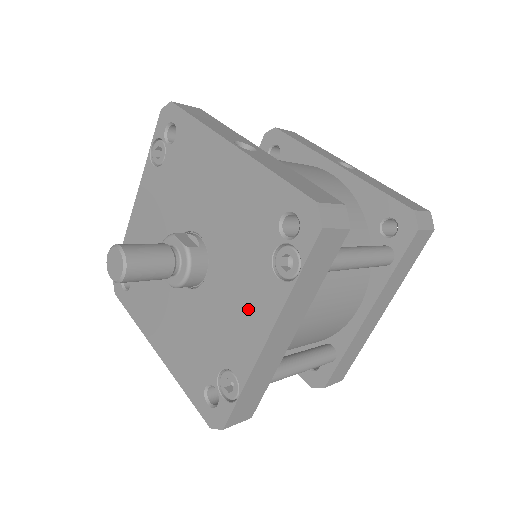
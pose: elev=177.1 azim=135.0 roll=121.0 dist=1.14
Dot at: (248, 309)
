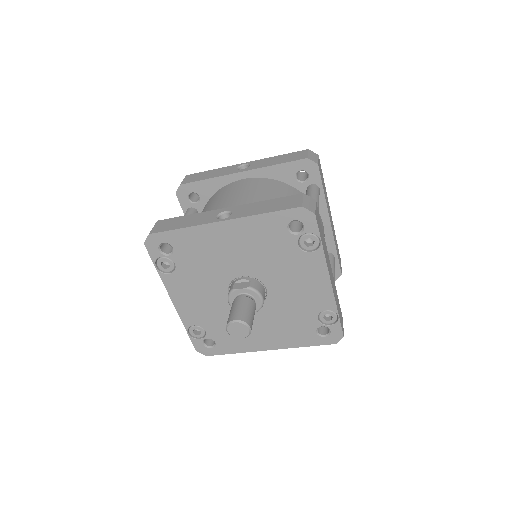
Dot at: (307, 279)
